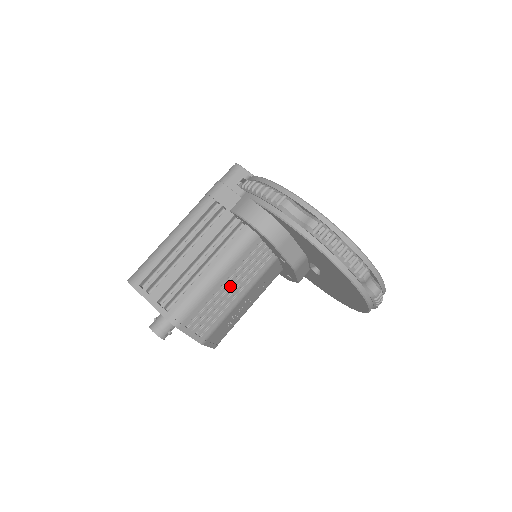
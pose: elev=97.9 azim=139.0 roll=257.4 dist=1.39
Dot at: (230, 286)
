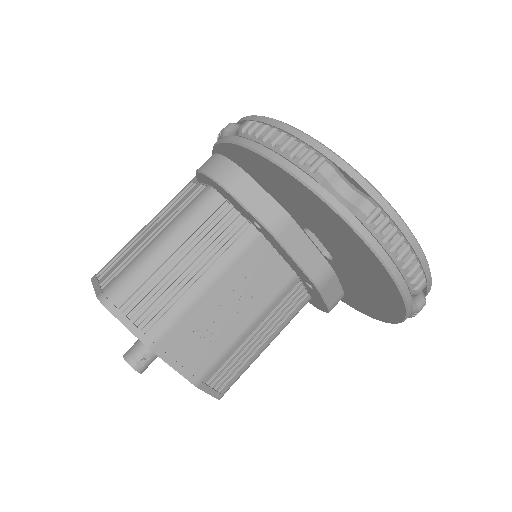
Dot at: (186, 262)
